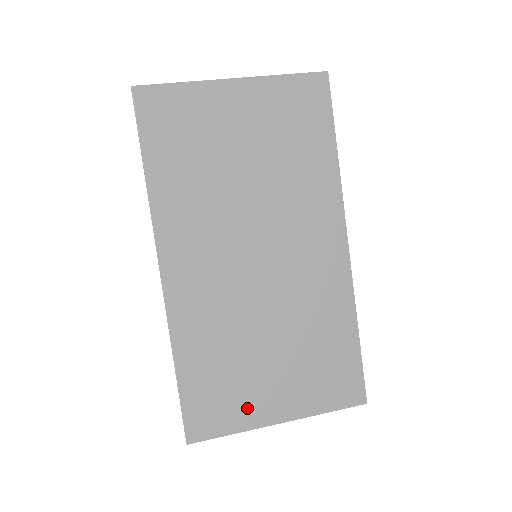
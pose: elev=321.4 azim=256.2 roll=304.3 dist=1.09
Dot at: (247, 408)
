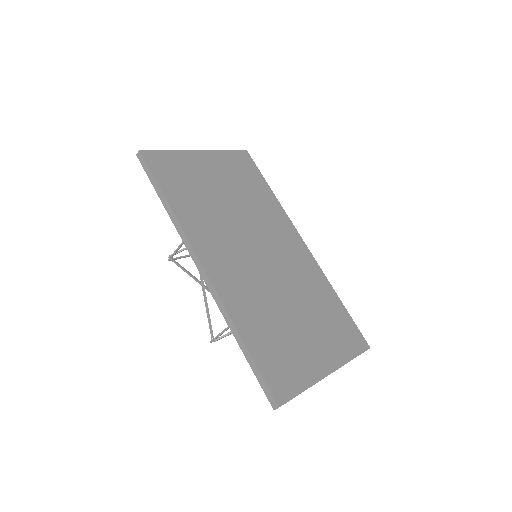
Dot at: (304, 365)
